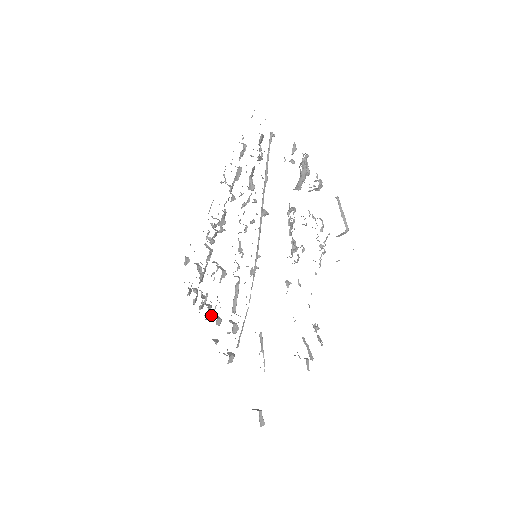
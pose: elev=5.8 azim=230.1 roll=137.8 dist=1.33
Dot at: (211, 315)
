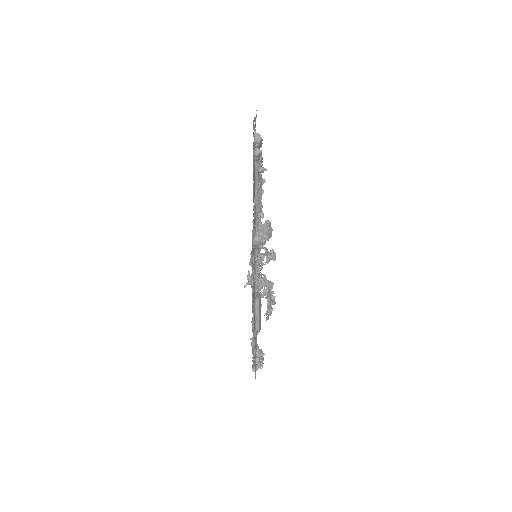
Dot at: occluded
